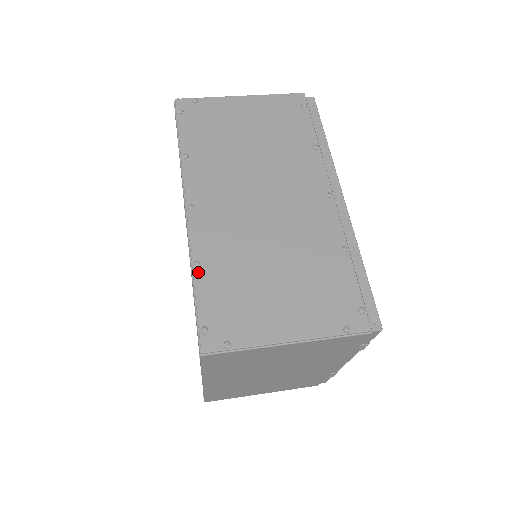
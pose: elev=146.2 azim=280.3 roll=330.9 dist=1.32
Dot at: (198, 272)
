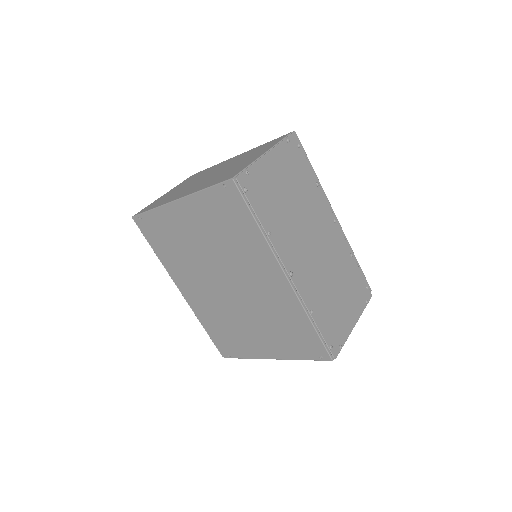
Dot at: (314, 317)
